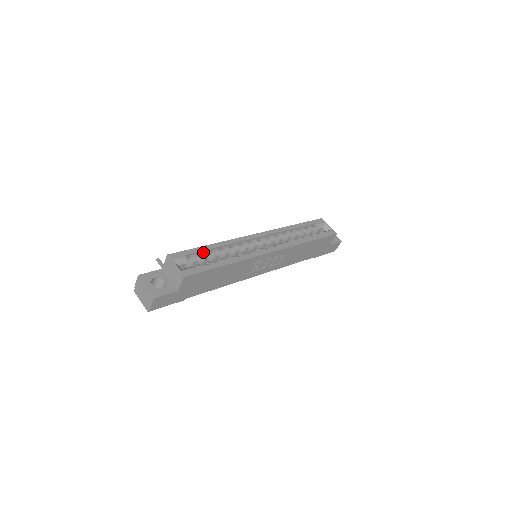
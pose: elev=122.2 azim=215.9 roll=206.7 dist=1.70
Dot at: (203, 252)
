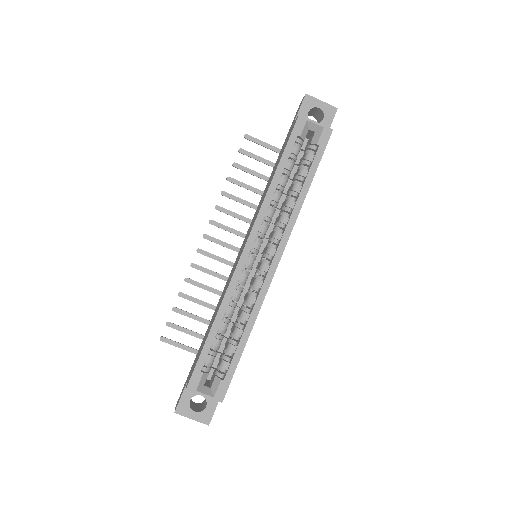
Dot at: (212, 343)
